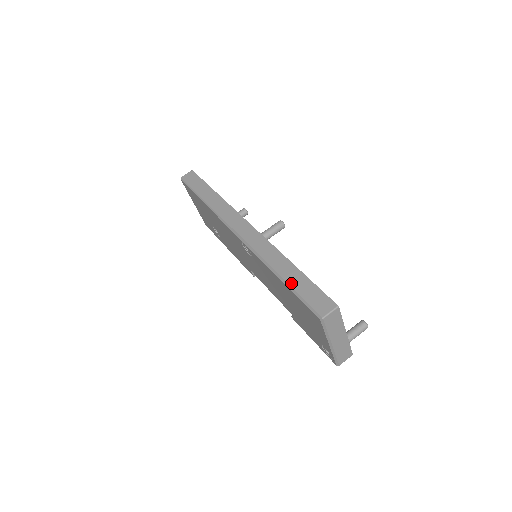
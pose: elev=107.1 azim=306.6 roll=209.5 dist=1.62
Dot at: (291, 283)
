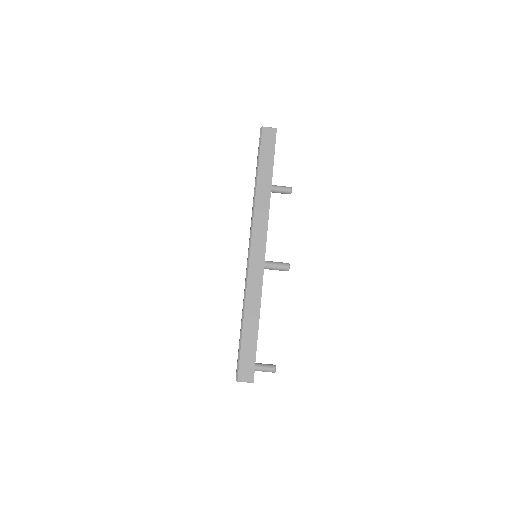
Dot at: (244, 335)
